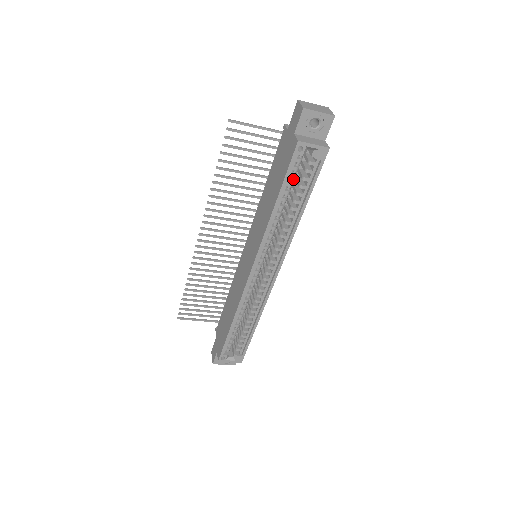
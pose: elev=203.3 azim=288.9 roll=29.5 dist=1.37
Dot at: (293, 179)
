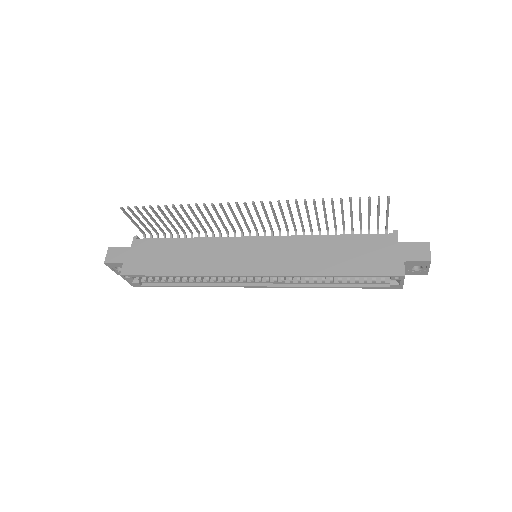
Dot at: occluded
